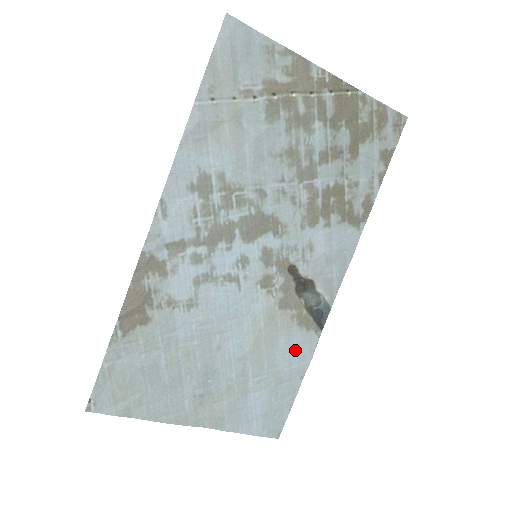
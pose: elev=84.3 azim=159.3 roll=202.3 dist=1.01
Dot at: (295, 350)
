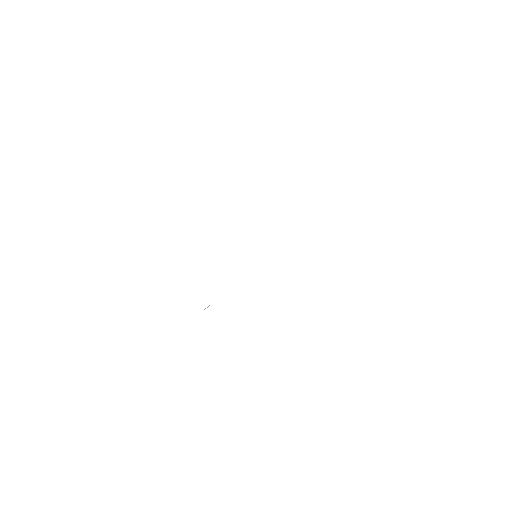
Dot at: occluded
